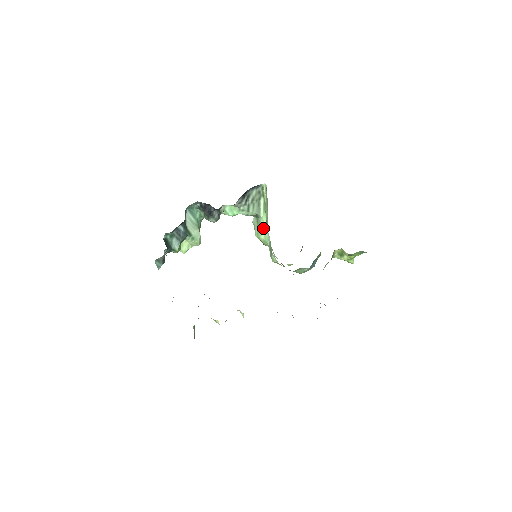
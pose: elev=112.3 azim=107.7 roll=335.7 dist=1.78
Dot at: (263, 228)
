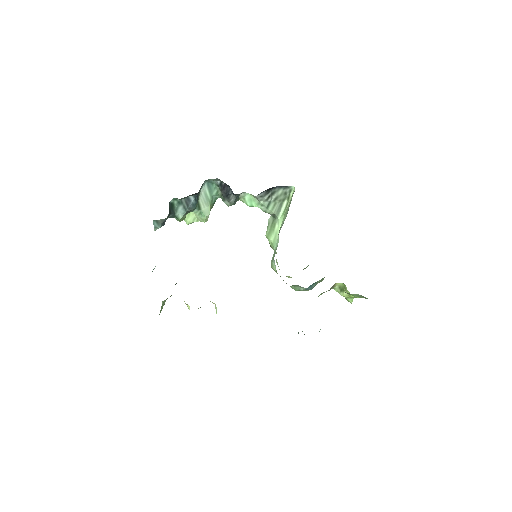
Dot at: (276, 231)
